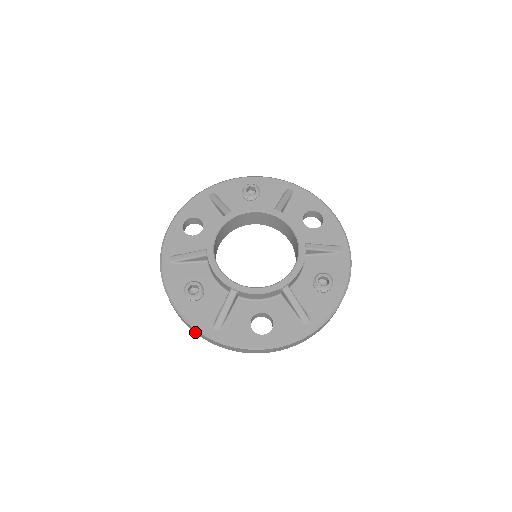
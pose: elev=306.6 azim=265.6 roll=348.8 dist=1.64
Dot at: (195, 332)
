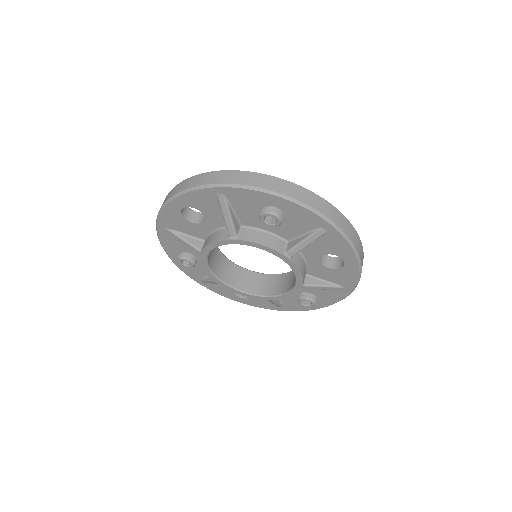
Dot at: occluded
